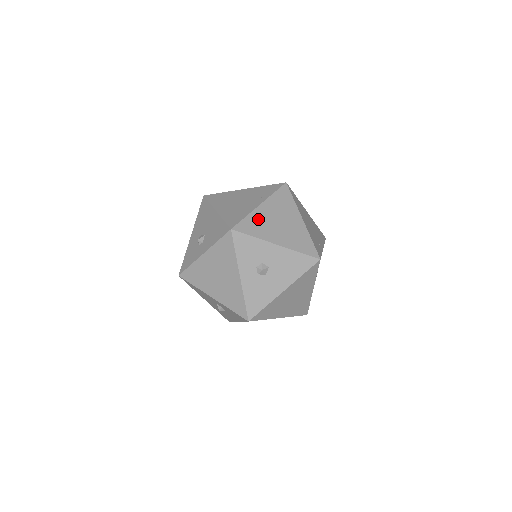
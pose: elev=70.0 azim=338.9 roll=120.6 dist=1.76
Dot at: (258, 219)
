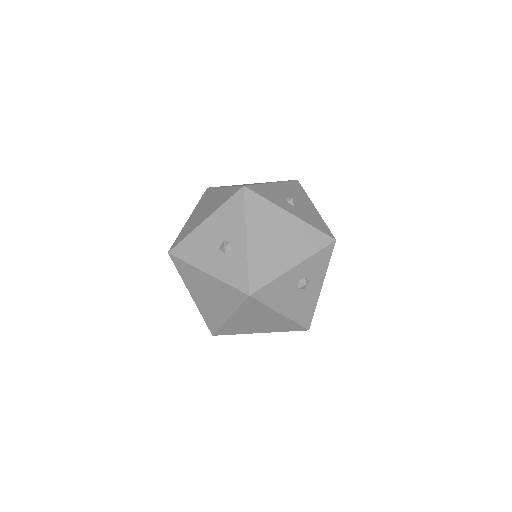
Dot at: occluded
